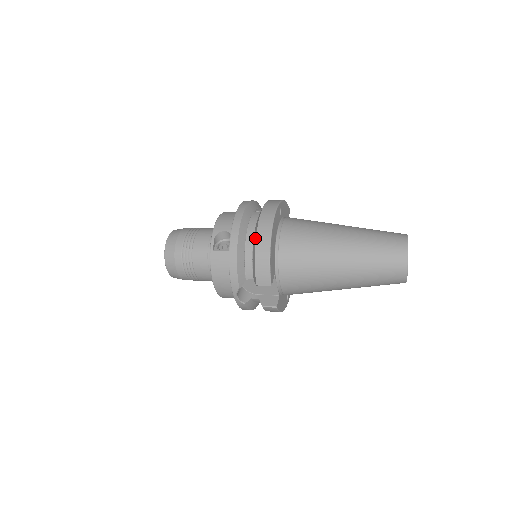
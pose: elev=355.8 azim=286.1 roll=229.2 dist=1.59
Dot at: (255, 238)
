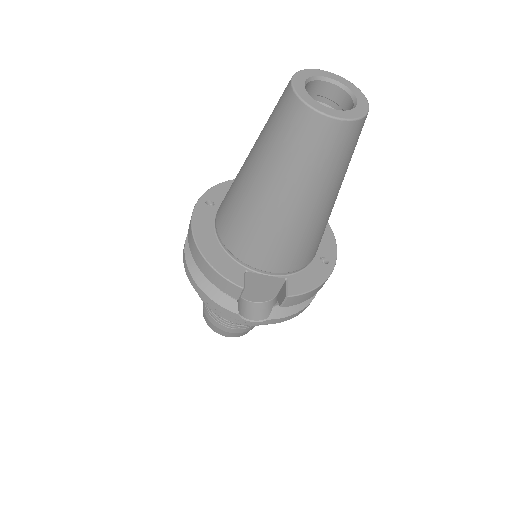
Dot at: (195, 259)
